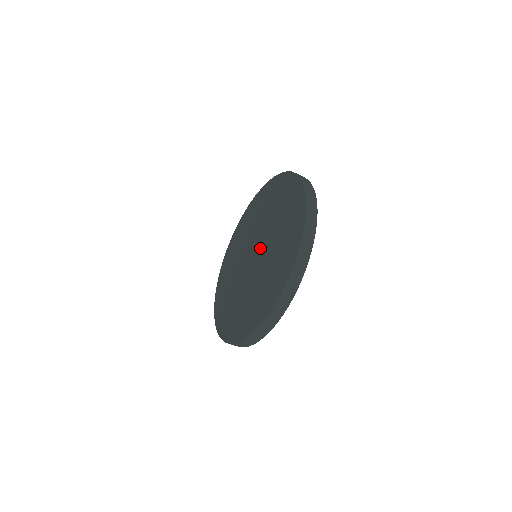
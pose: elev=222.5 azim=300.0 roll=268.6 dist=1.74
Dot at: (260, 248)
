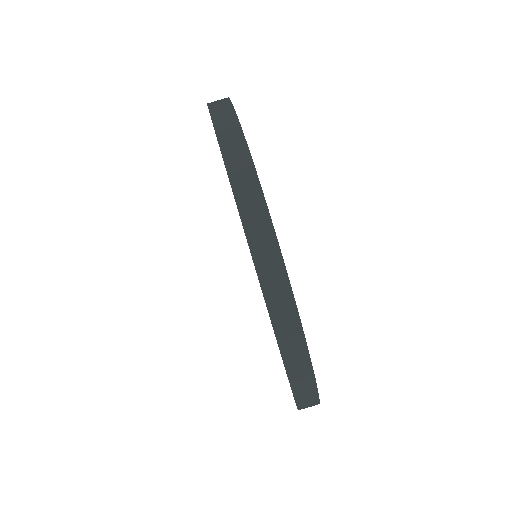
Dot at: occluded
